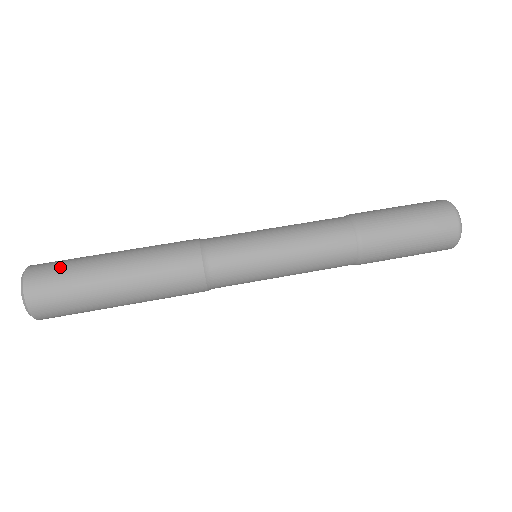
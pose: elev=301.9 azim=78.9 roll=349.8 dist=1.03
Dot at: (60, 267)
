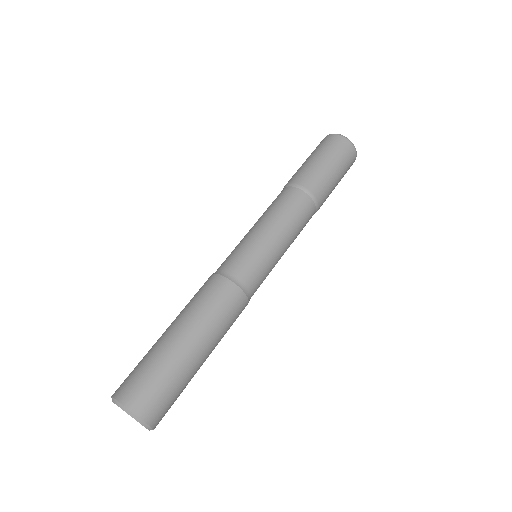
Dot at: (149, 379)
